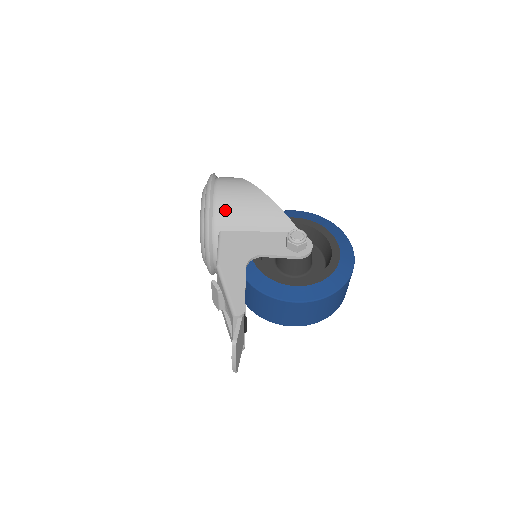
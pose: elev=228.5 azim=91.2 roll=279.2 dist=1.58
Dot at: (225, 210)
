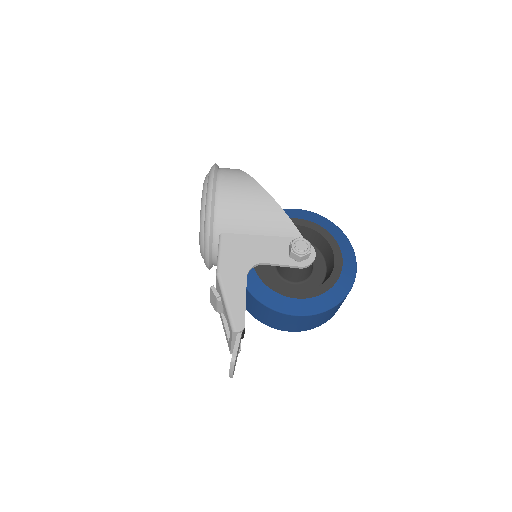
Dot at: (227, 211)
